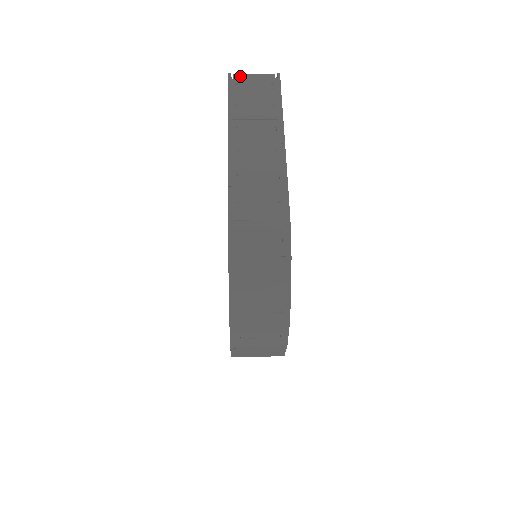
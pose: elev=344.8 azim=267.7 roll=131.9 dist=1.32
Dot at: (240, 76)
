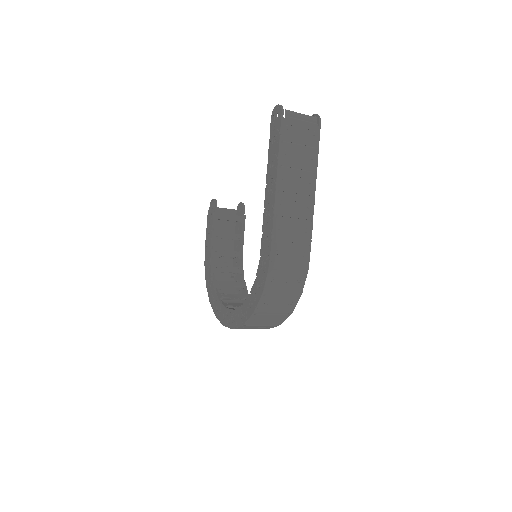
Dot at: (291, 115)
